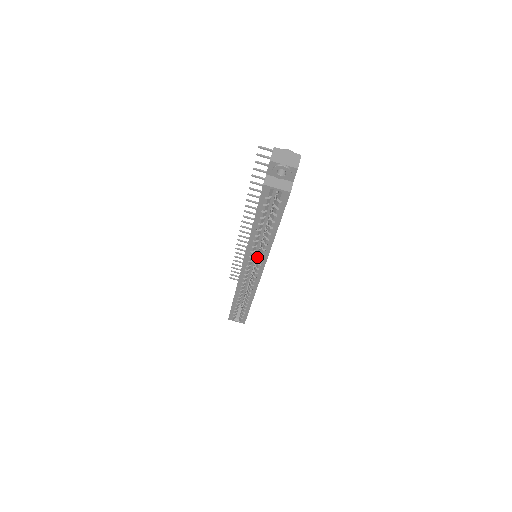
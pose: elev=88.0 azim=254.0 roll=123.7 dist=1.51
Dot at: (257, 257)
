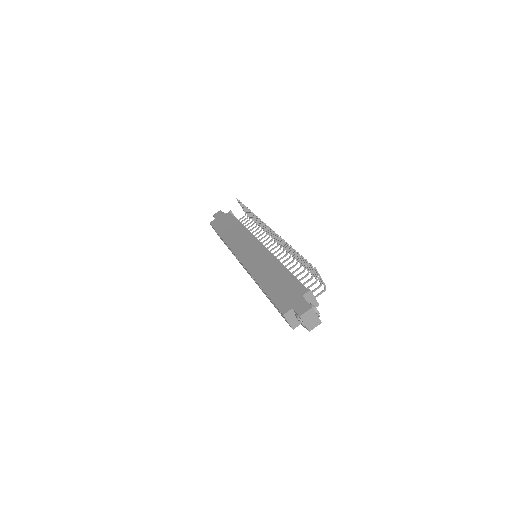
Dot at: occluded
